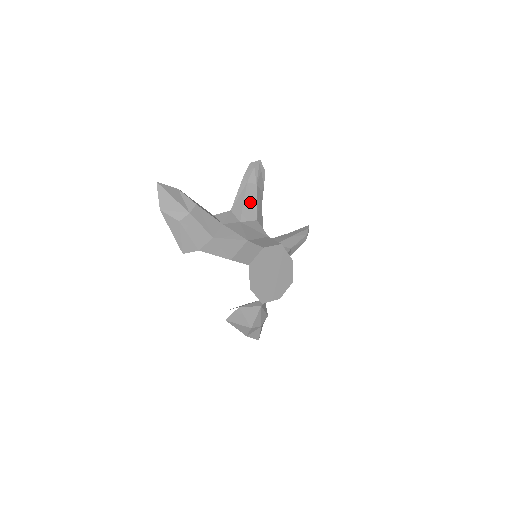
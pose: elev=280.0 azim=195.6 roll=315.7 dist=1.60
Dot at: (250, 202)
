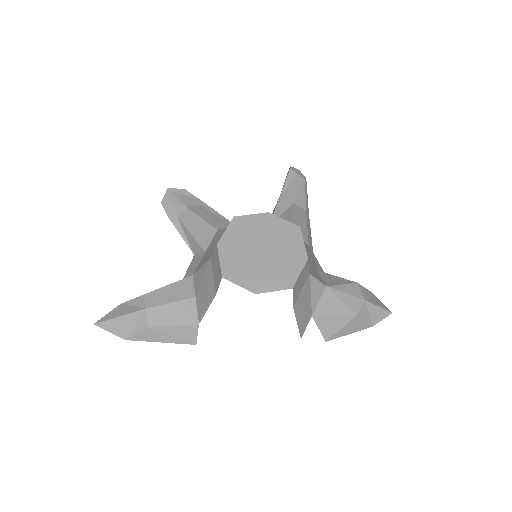
Dot at: (196, 227)
